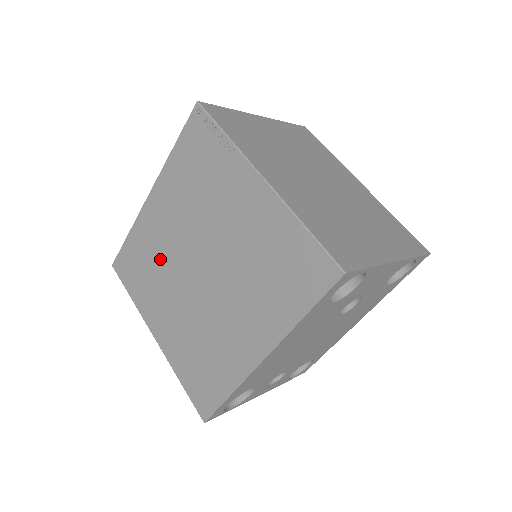
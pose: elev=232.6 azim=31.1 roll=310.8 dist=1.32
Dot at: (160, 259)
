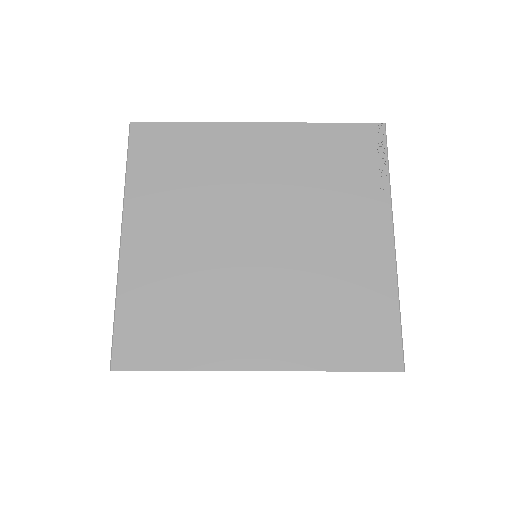
Dot at: (212, 183)
